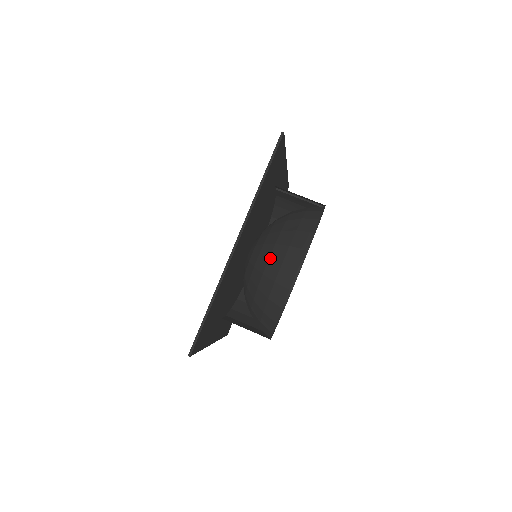
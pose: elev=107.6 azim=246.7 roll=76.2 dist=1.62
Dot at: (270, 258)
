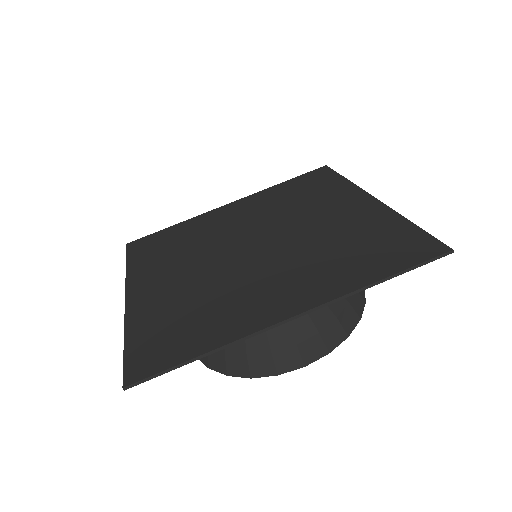
Dot at: (289, 323)
